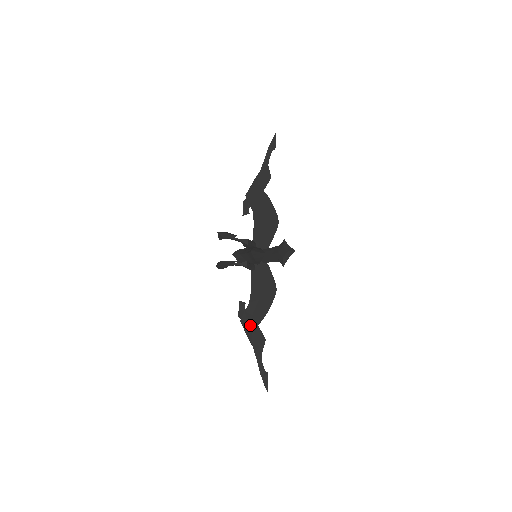
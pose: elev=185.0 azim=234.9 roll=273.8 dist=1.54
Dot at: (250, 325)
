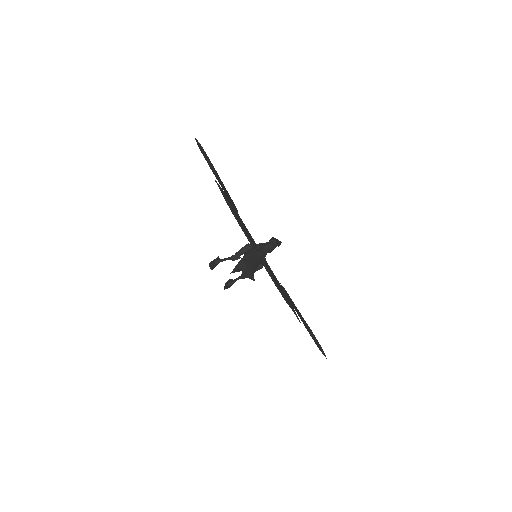
Dot at: occluded
